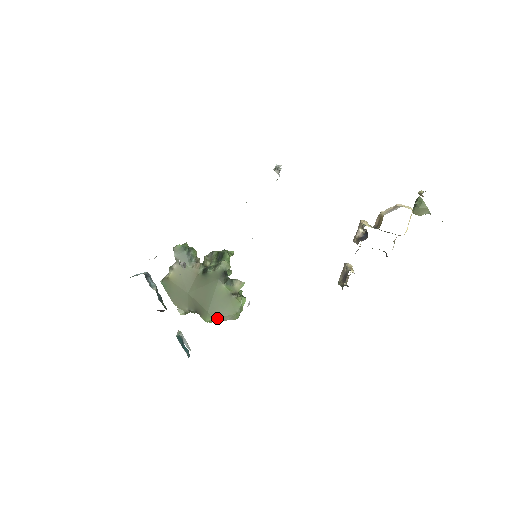
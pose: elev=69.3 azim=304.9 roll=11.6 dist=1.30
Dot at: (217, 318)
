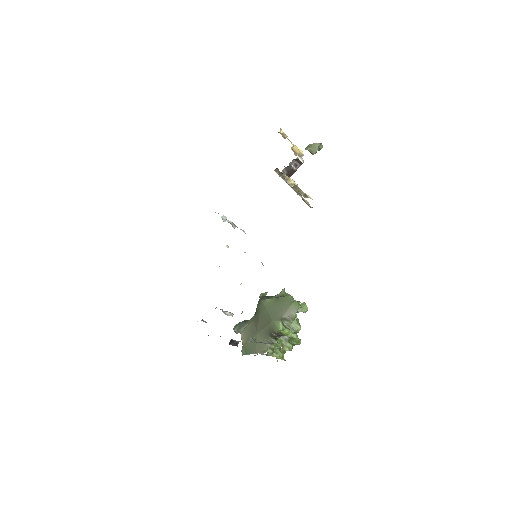
Dot at: (291, 325)
